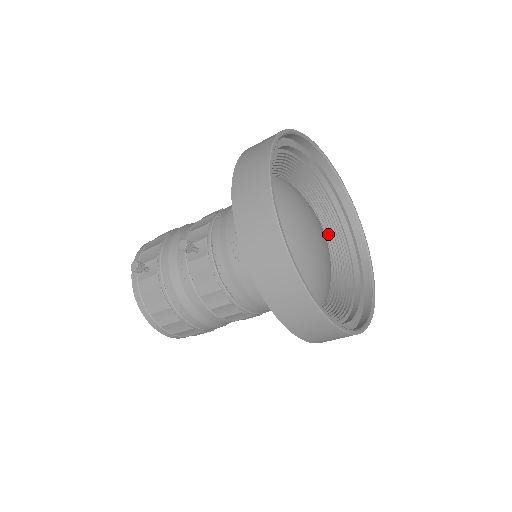
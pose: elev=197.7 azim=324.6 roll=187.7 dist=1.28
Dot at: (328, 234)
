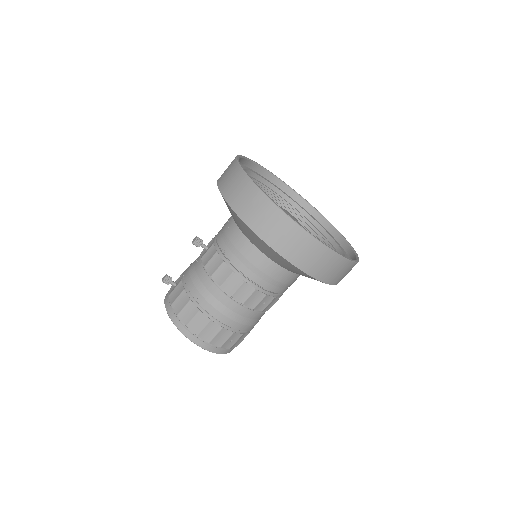
Dot at: occluded
